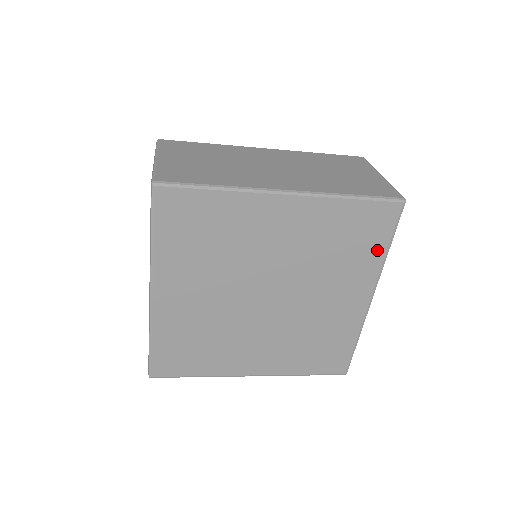
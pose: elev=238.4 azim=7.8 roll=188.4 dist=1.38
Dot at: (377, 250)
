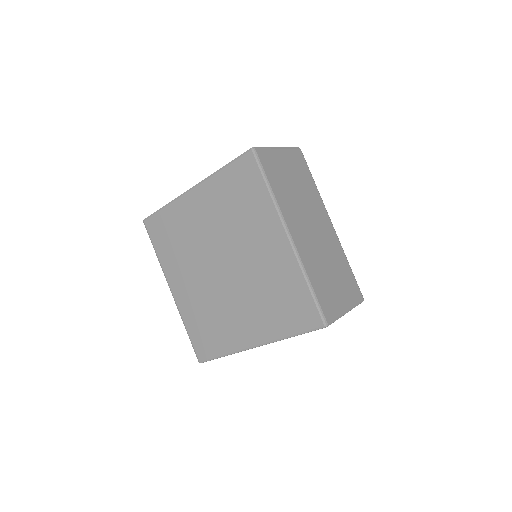
Dot at: (262, 194)
